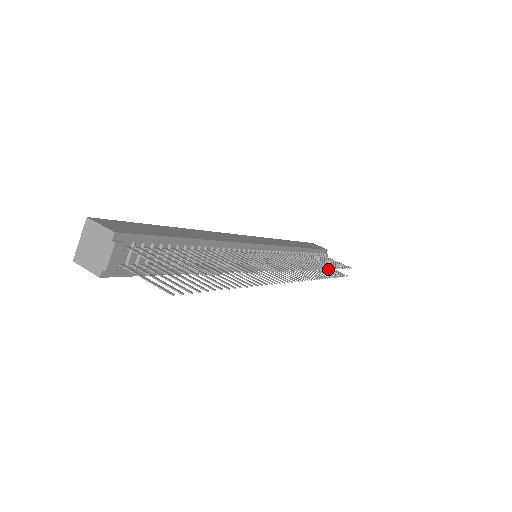
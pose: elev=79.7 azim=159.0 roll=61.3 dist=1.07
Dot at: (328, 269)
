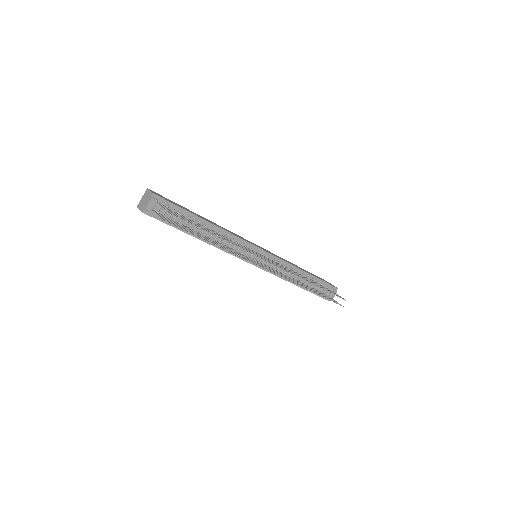
Dot at: (311, 283)
